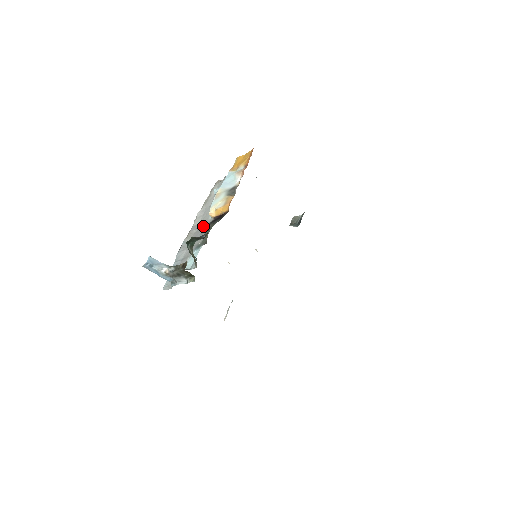
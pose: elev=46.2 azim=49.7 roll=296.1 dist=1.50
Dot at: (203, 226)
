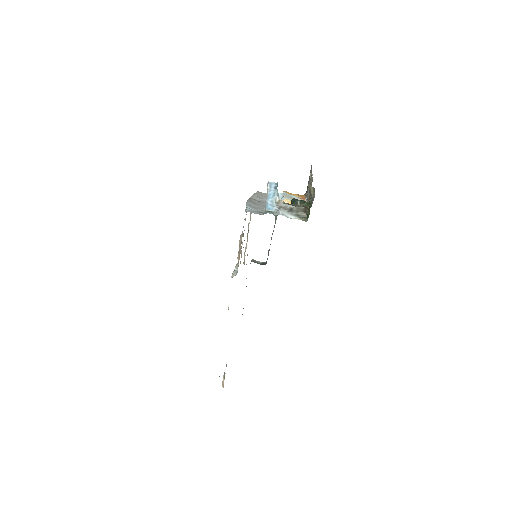
Dot at: occluded
